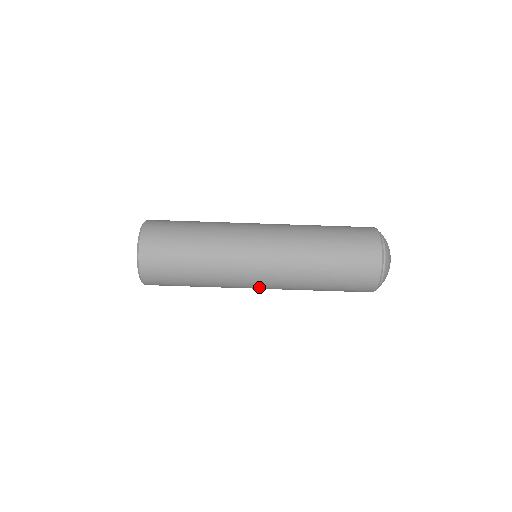
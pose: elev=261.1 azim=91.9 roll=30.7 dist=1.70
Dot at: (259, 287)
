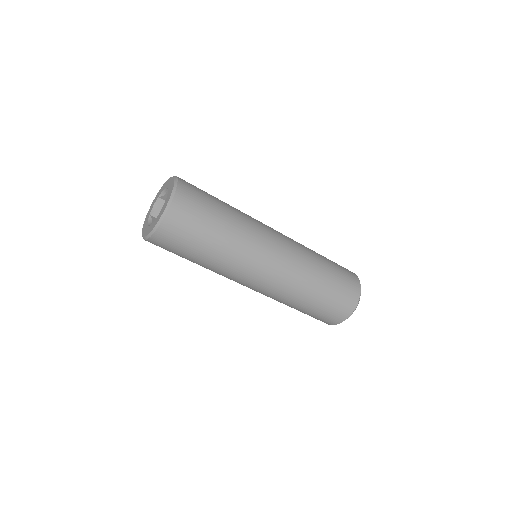
Dot at: (254, 285)
